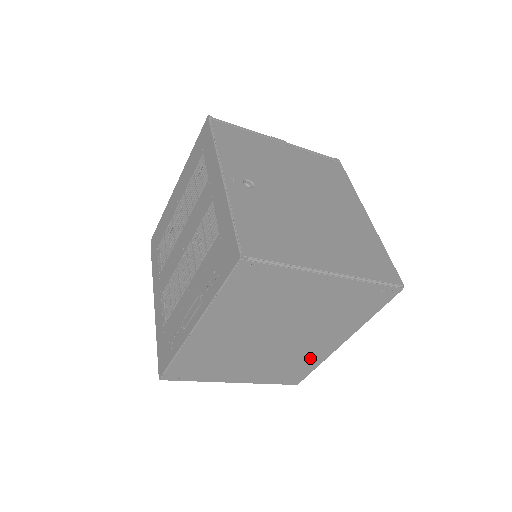
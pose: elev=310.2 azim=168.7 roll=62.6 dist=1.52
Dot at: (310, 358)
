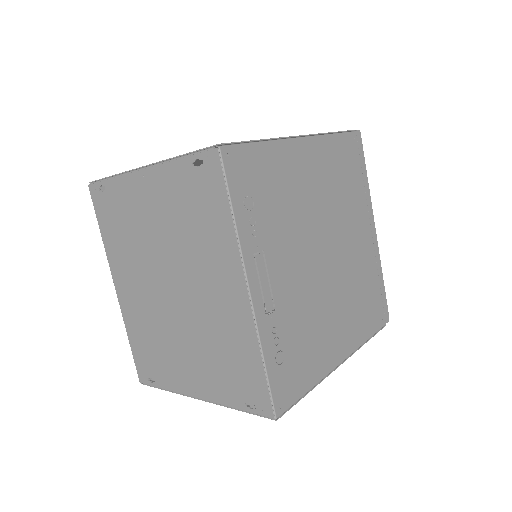
Dot at: (236, 336)
